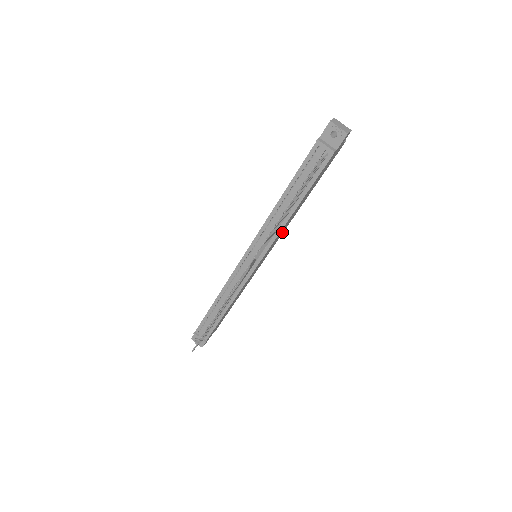
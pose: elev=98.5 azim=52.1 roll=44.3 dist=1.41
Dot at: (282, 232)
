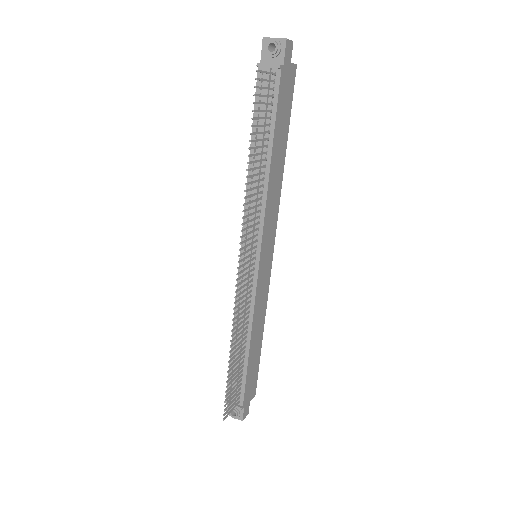
Dot at: (274, 212)
